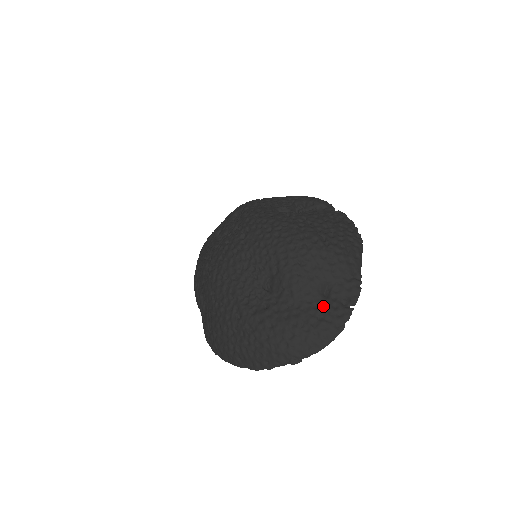
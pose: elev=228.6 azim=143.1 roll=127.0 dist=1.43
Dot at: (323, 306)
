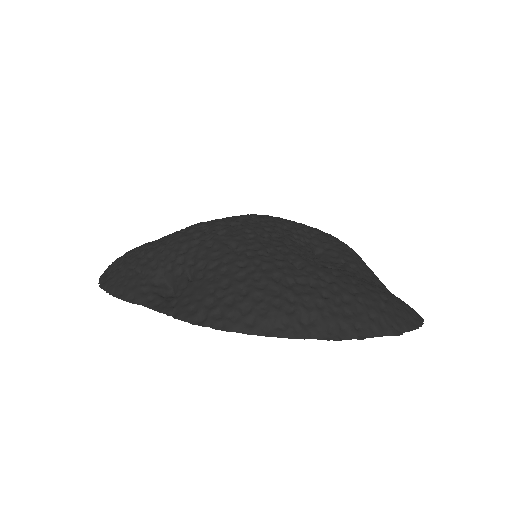
Dot at: occluded
